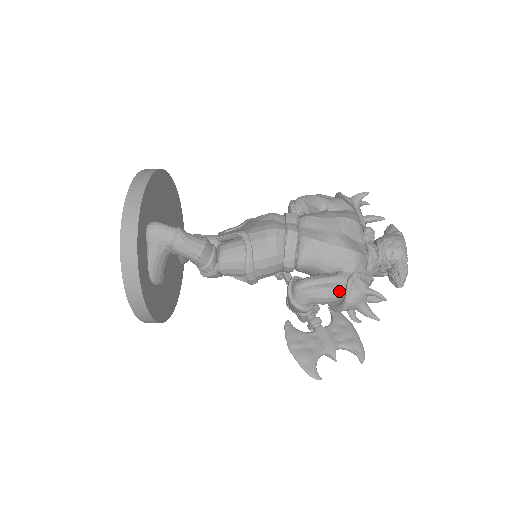
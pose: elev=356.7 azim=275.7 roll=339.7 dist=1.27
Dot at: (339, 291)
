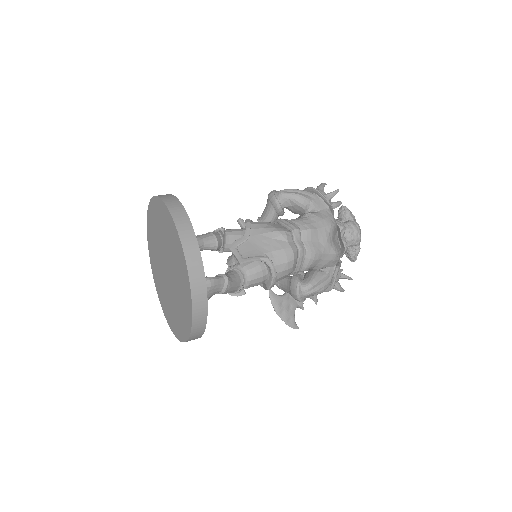
Dot at: occluded
